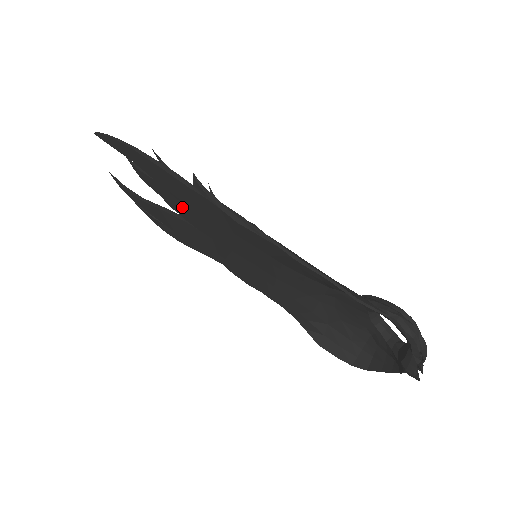
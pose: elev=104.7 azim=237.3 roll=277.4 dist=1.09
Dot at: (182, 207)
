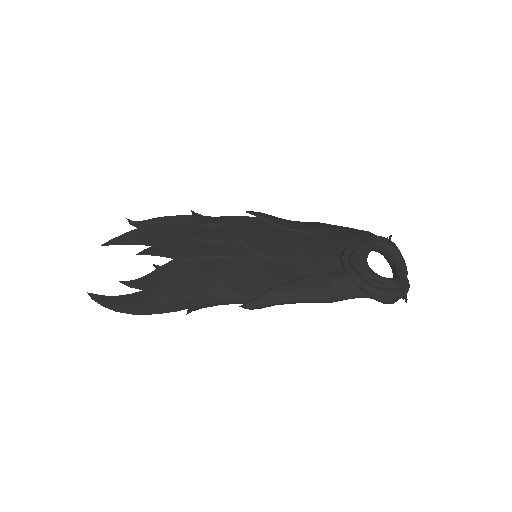
Dot at: occluded
